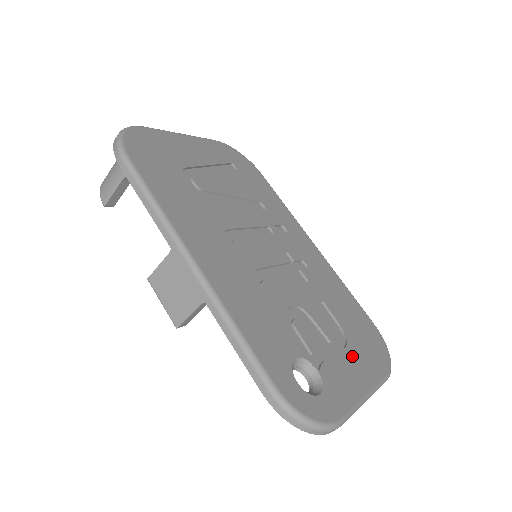
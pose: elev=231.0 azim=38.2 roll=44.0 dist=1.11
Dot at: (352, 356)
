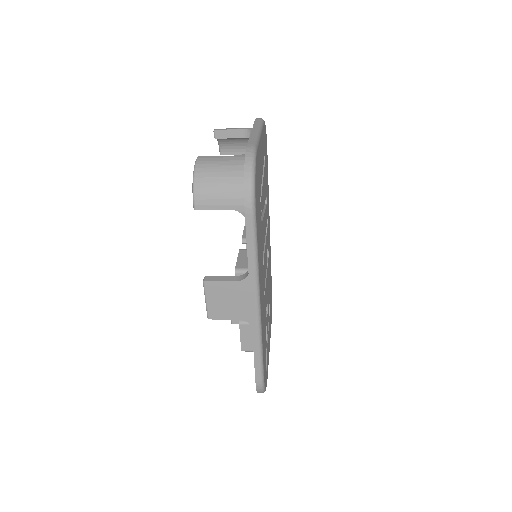
Dot at: occluded
